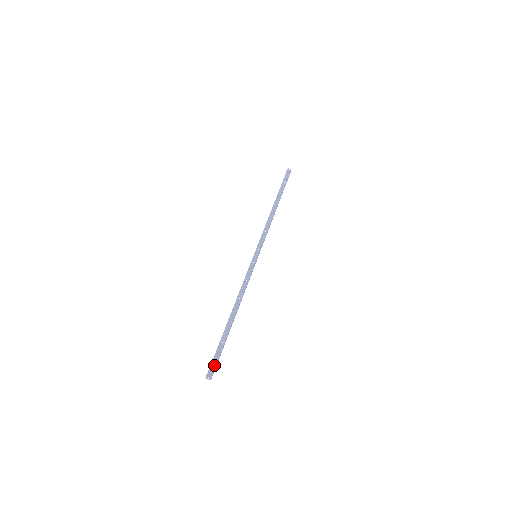
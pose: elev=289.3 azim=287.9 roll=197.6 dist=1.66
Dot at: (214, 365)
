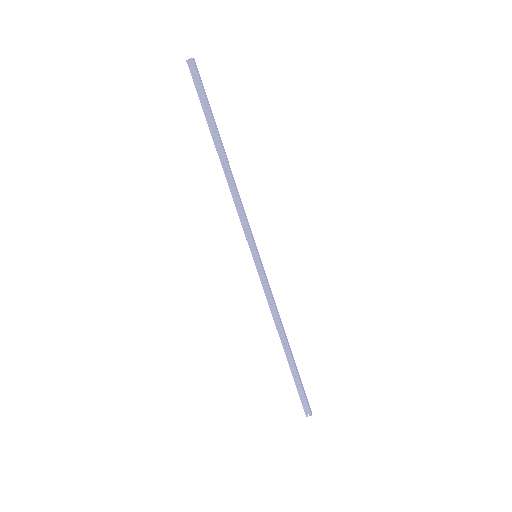
Dot at: (305, 404)
